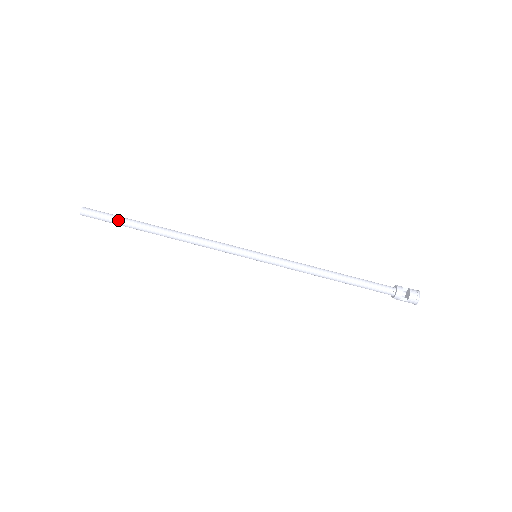
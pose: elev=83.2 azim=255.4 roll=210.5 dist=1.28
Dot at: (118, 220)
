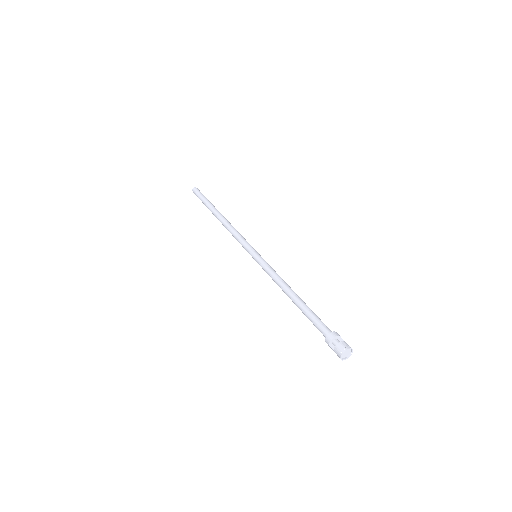
Dot at: (204, 200)
